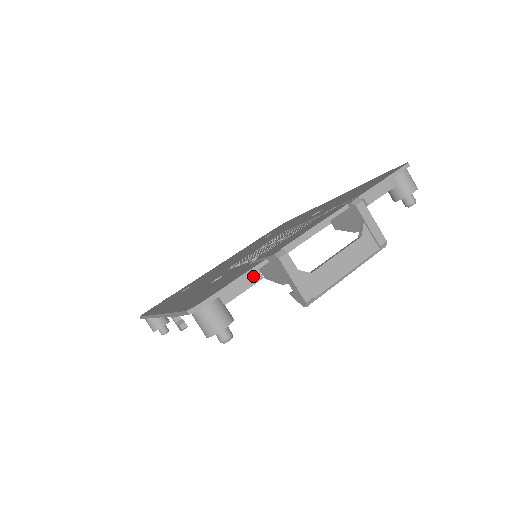
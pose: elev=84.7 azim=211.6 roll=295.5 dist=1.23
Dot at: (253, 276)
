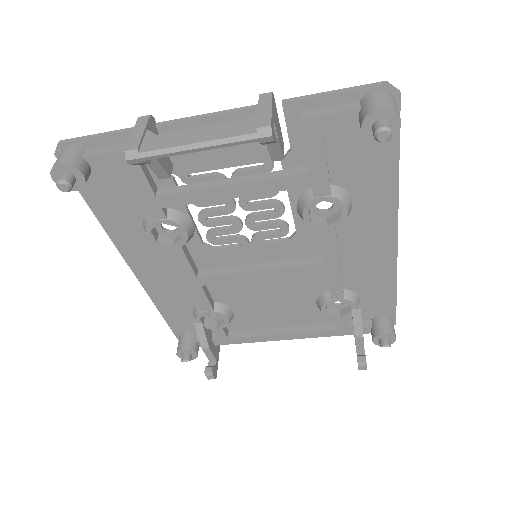
Dot at: (124, 145)
